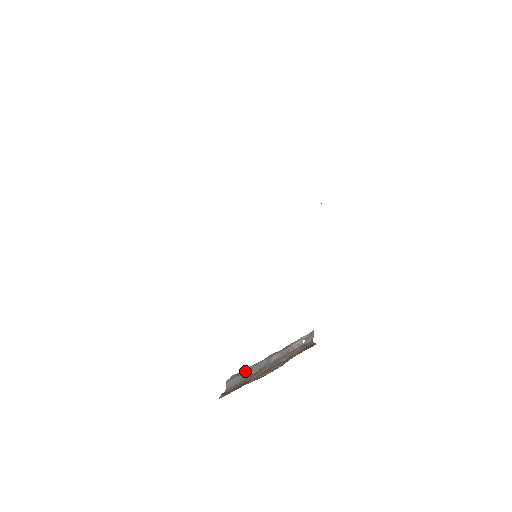
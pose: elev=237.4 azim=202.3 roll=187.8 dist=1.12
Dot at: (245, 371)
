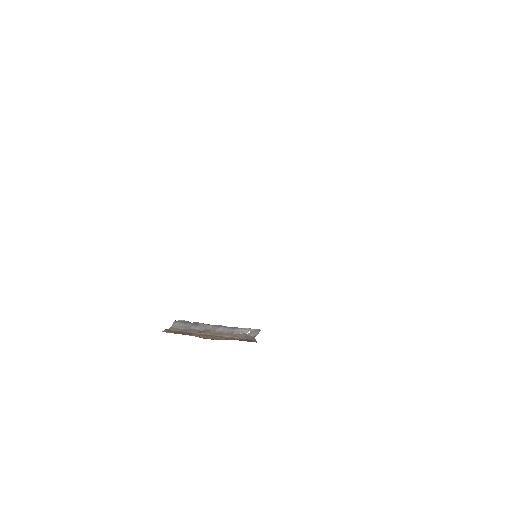
Dot at: (193, 323)
